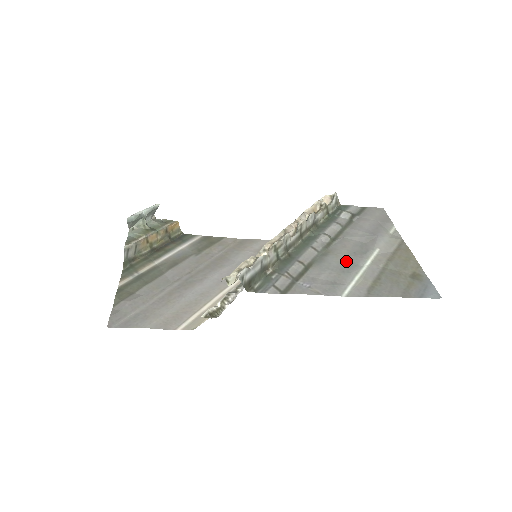
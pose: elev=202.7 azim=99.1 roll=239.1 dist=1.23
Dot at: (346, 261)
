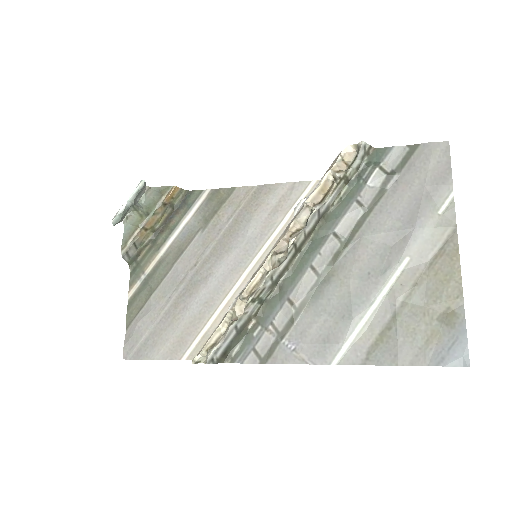
Dot at: (351, 295)
